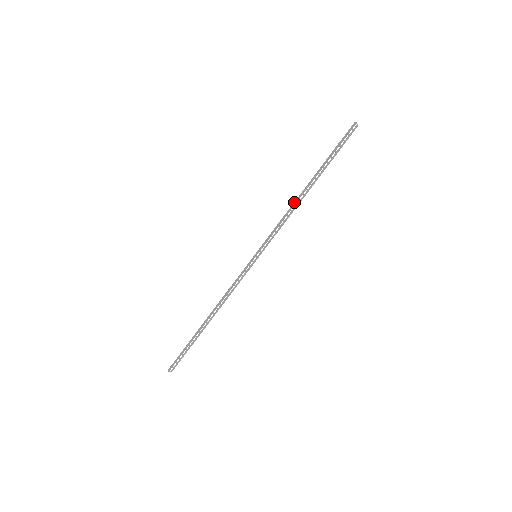
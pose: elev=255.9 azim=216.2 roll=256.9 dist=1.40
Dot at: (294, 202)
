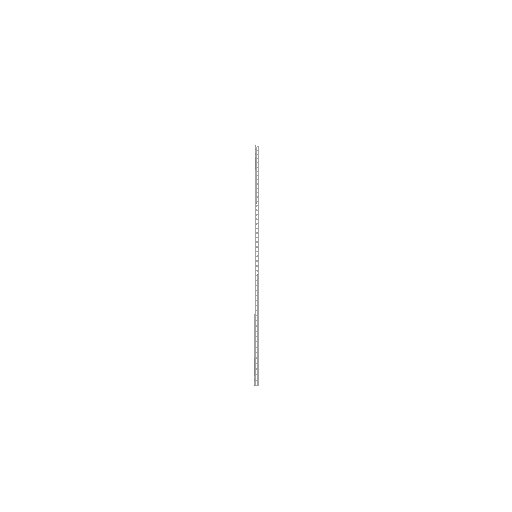
Dot at: (255, 209)
